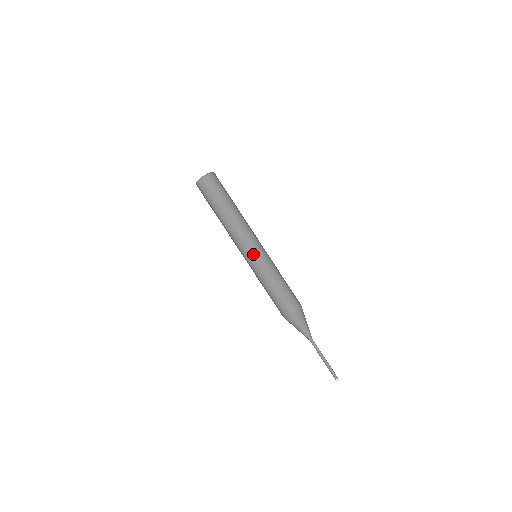
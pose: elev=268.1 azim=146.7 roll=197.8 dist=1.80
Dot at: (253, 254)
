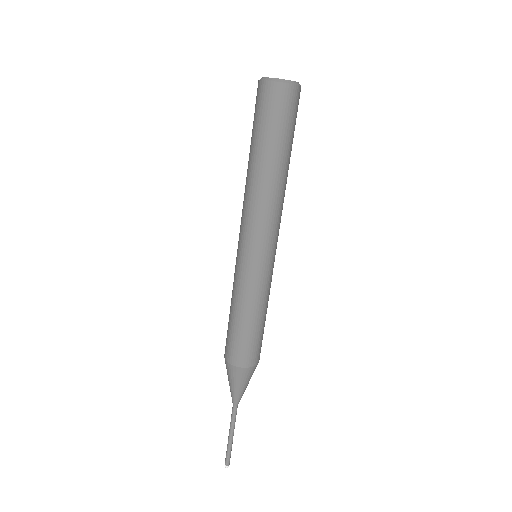
Dot at: (245, 253)
